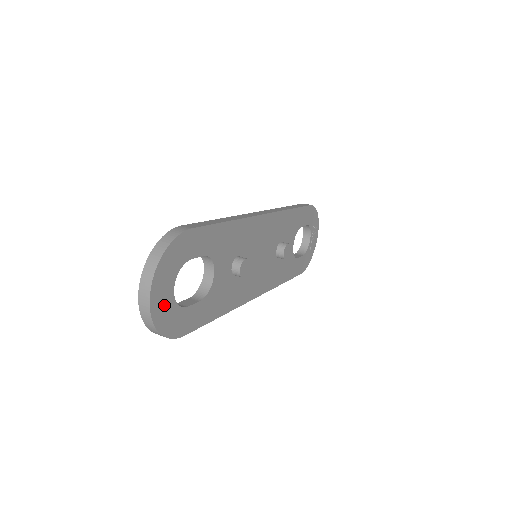
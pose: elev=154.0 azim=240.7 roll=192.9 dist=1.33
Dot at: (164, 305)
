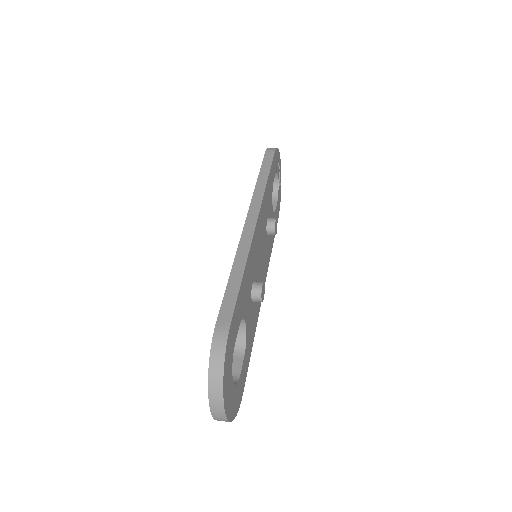
Dot at: (231, 400)
